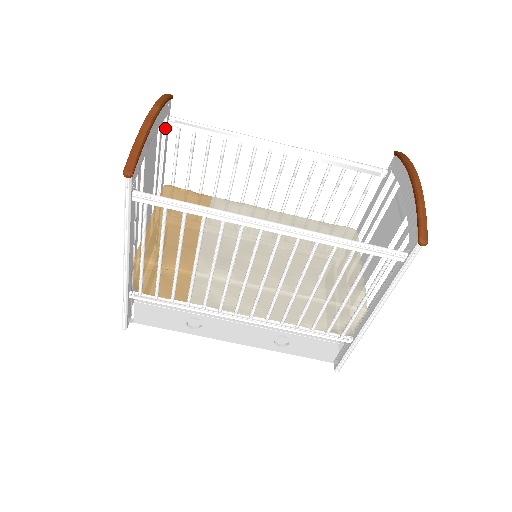
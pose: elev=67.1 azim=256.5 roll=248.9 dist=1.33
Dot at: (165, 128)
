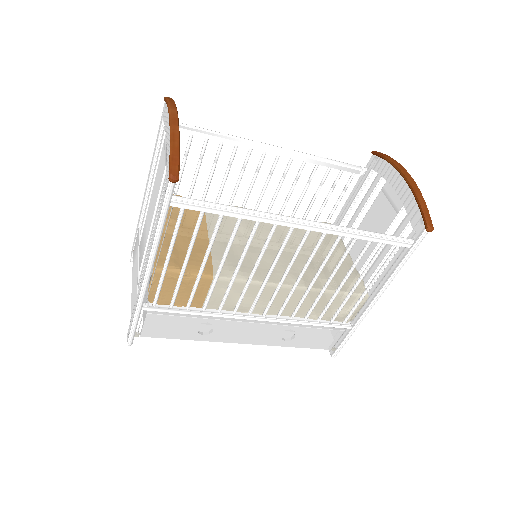
Dot at: occluded
